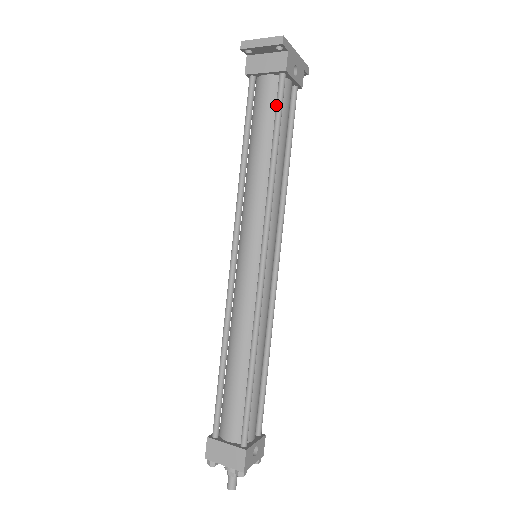
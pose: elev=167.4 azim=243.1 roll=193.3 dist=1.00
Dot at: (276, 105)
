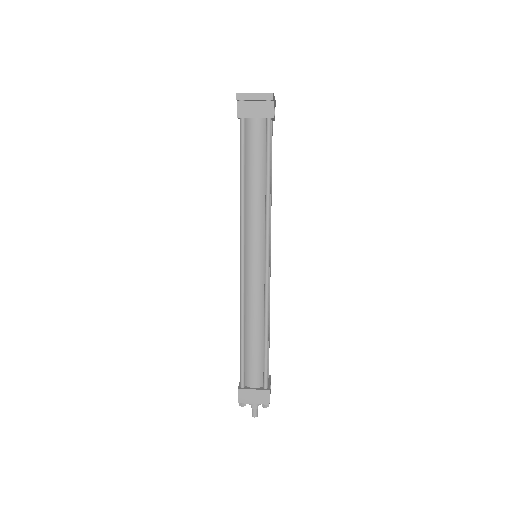
Dot at: (267, 144)
